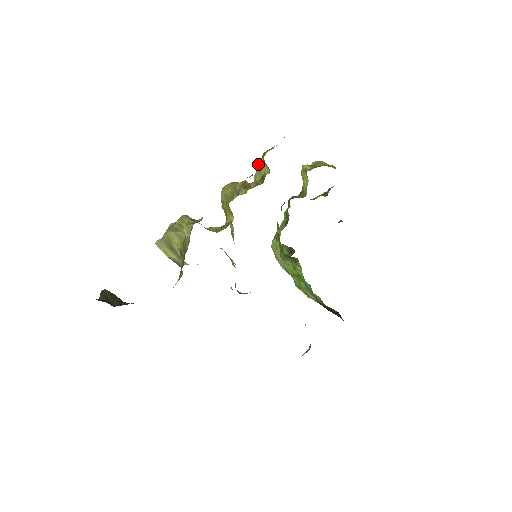
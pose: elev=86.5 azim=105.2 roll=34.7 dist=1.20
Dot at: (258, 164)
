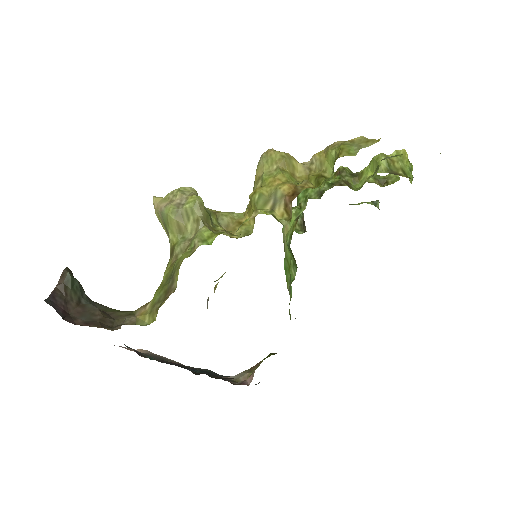
Dot at: (327, 151)
